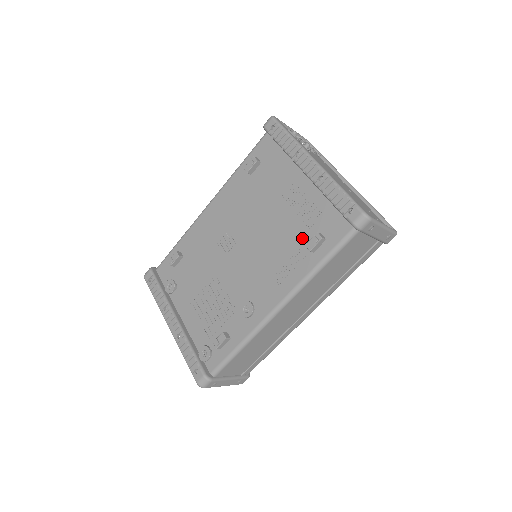
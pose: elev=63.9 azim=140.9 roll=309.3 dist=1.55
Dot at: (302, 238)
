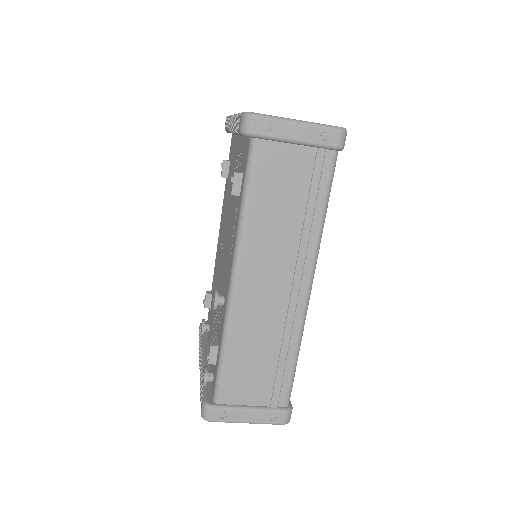
Dot at: occluded
